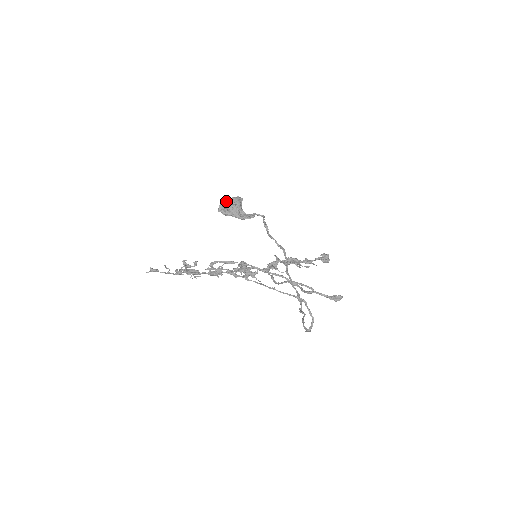
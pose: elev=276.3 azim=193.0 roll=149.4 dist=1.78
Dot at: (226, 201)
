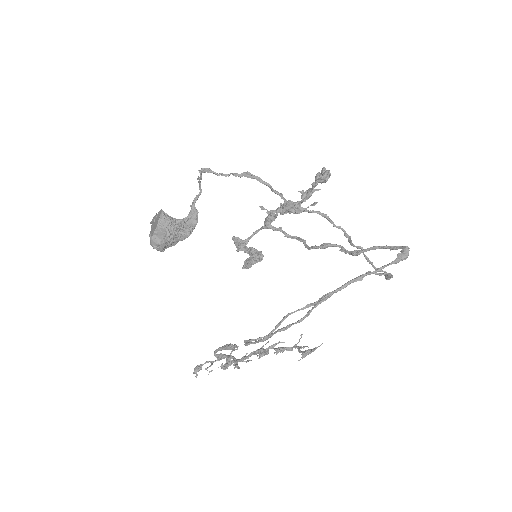
Dot at: (156, 241)
